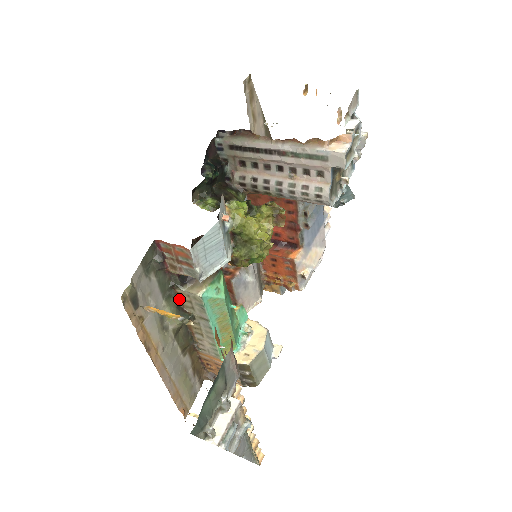
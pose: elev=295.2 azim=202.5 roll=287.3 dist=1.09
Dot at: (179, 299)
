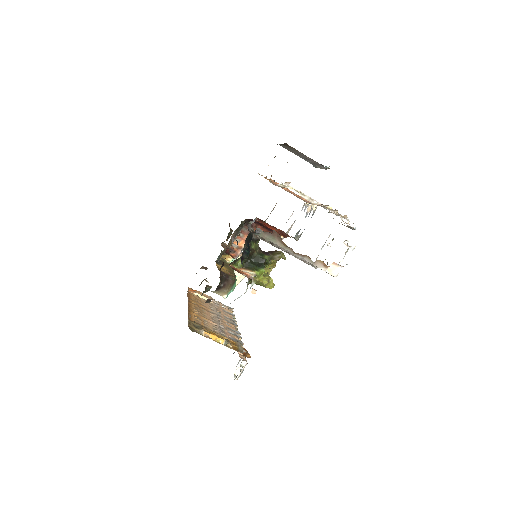
Dot at: occluded
